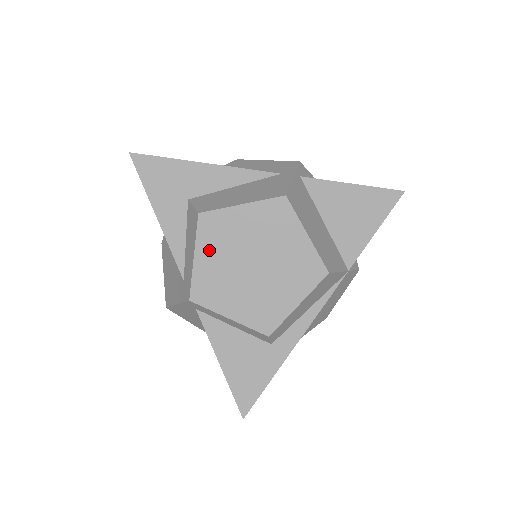
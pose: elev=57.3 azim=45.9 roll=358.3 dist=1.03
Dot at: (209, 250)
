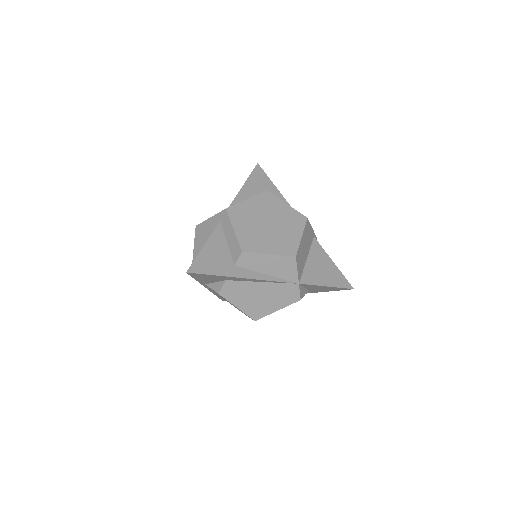
Dot at: (256, 203)
